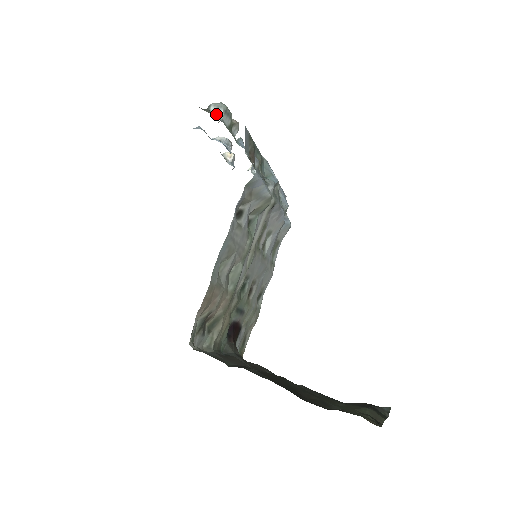
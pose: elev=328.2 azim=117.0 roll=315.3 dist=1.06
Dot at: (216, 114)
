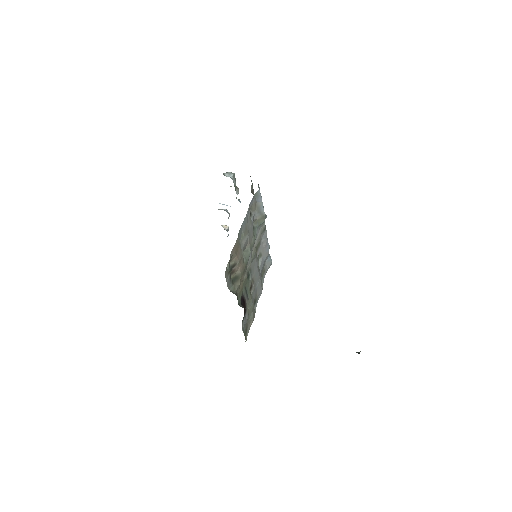
Dot at: occluded
